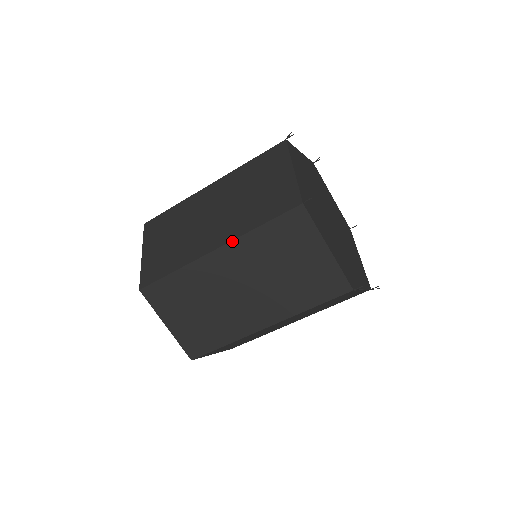
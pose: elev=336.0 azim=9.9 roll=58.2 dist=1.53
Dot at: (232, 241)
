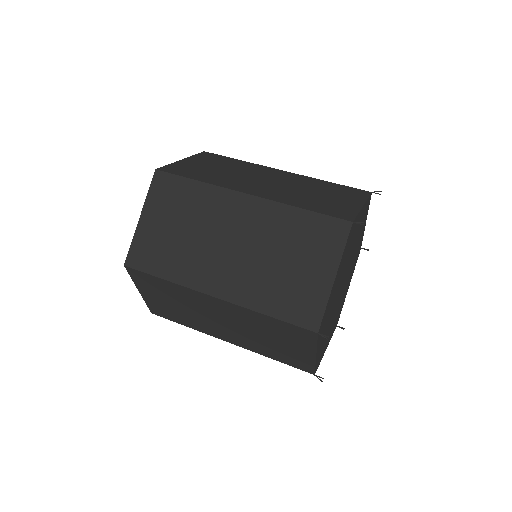
Dot at: (268, 200)
